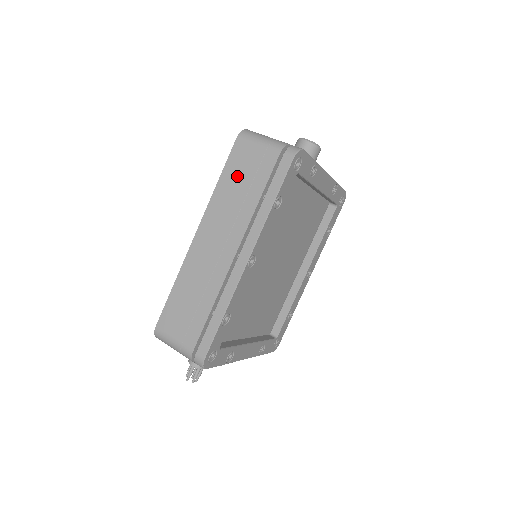
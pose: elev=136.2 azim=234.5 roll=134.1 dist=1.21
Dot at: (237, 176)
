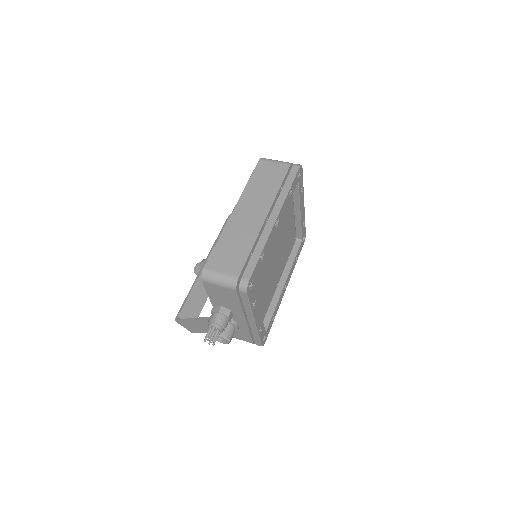
Dot at: (262, 177)
